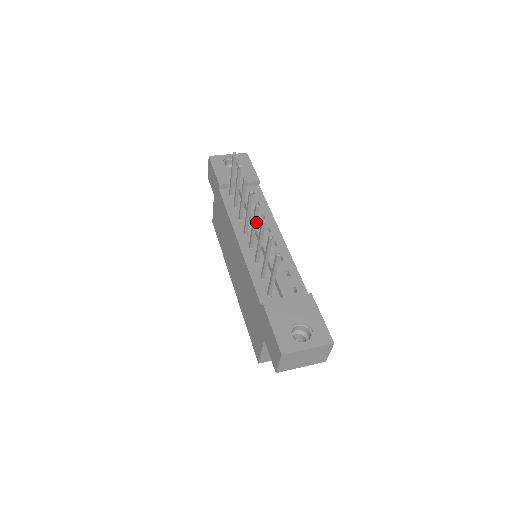
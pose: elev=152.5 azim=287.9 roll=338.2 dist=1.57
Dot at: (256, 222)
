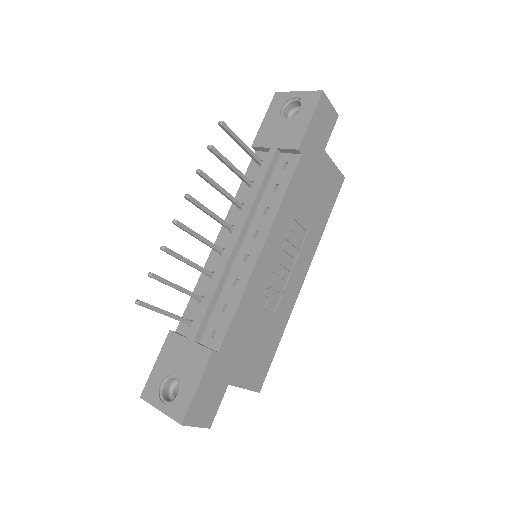
Dot at: (193, 235)
